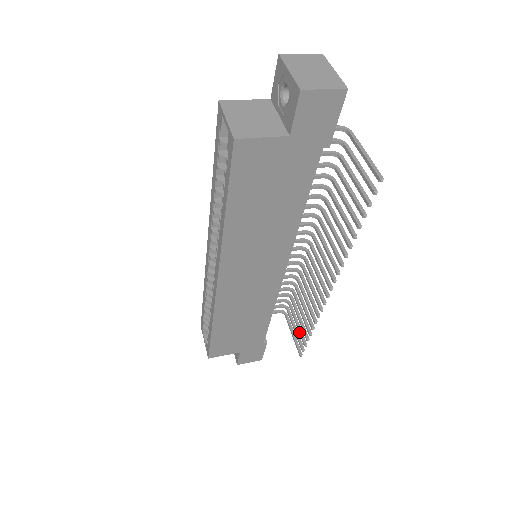
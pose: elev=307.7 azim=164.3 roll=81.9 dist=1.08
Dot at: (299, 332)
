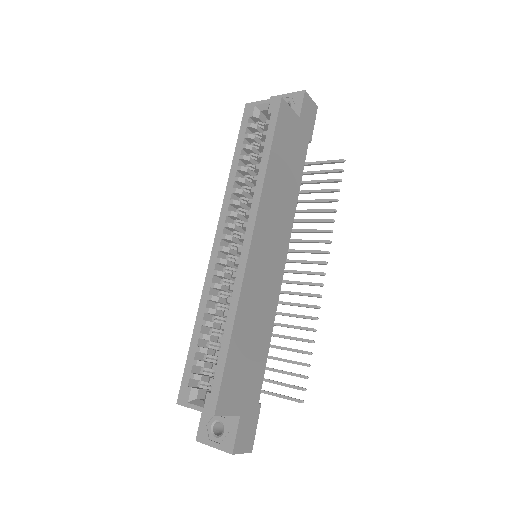
Dot at: (291, 374)
